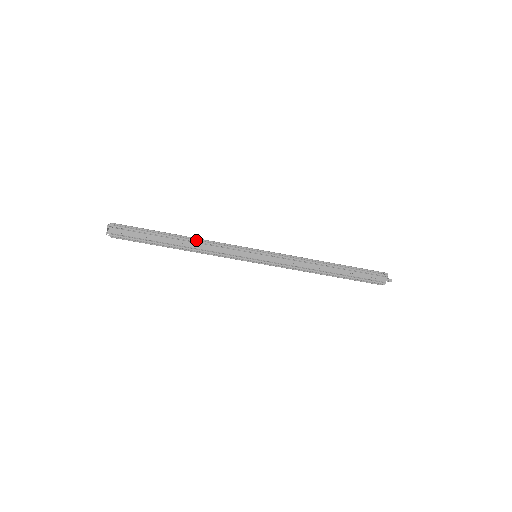
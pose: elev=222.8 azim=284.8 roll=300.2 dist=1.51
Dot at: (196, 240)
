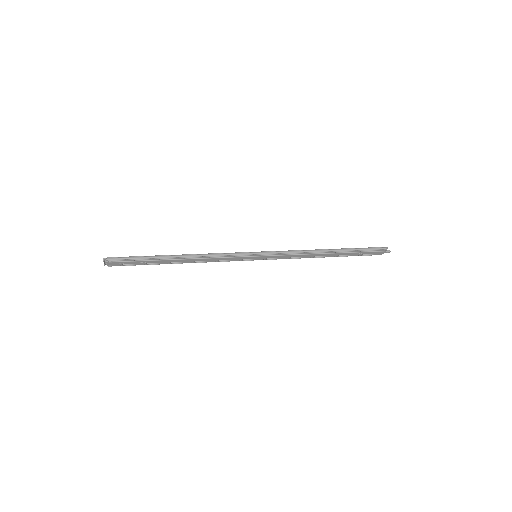
Dot at: (195, 257)
